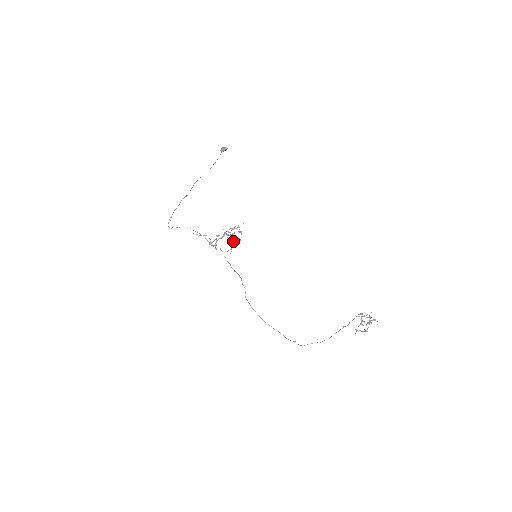
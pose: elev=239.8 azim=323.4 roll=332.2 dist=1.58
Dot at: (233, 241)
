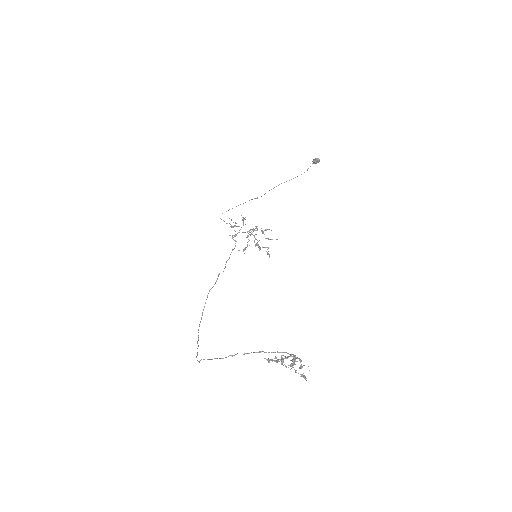
Dot at: occluded
